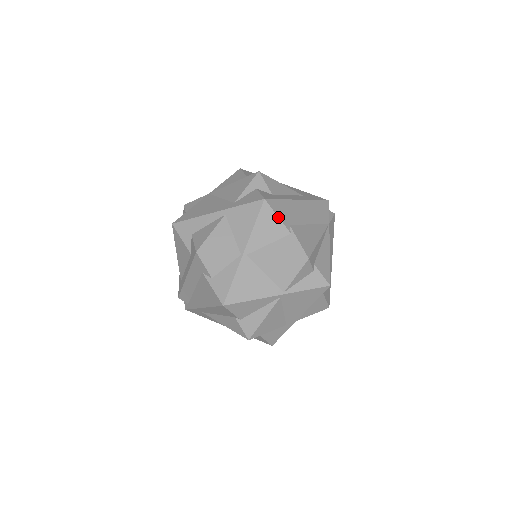
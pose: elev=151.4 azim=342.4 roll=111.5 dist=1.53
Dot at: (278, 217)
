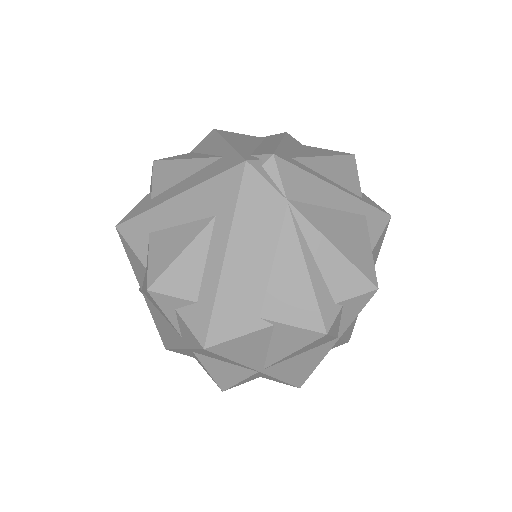
Dot at: (240, 337)
